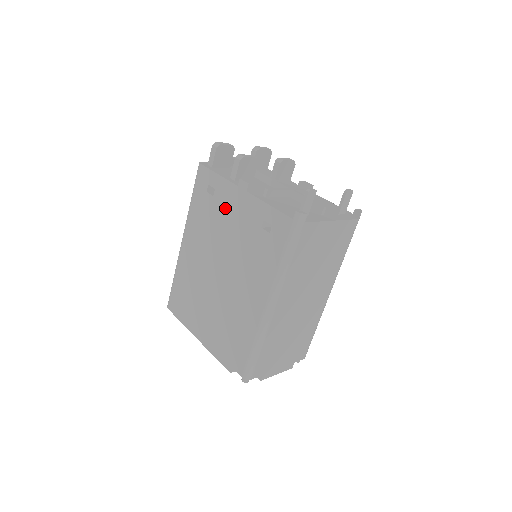
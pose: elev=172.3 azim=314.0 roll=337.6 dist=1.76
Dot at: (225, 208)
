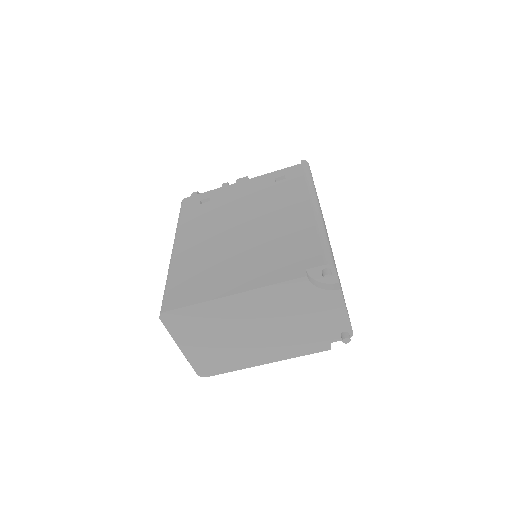
Dot at: (228, 197)
